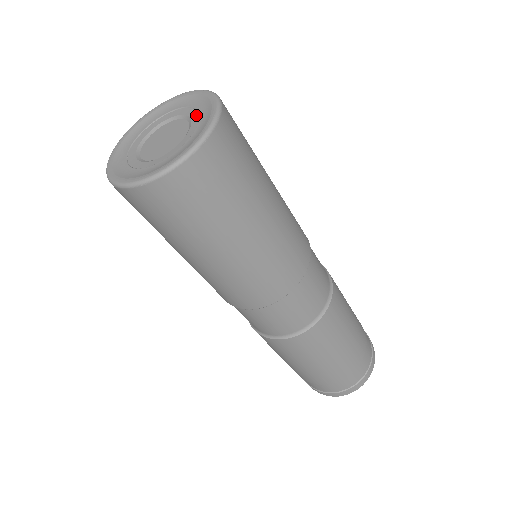
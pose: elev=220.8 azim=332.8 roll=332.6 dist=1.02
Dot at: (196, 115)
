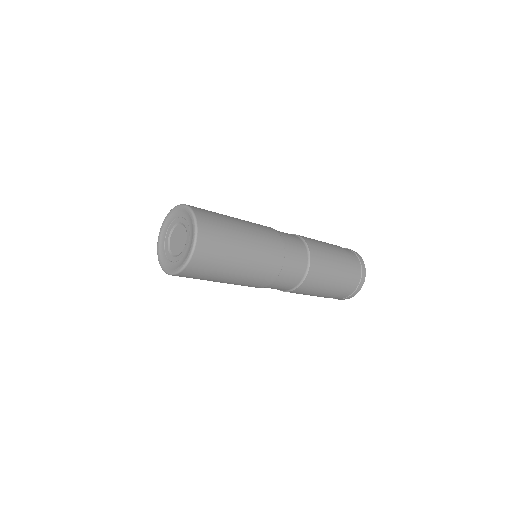
Dot at: (186, 246)
